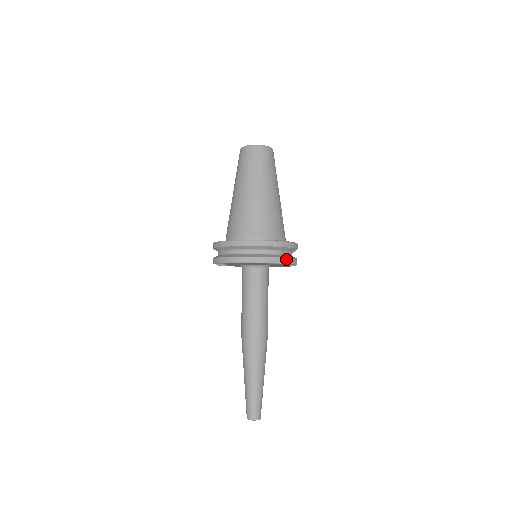
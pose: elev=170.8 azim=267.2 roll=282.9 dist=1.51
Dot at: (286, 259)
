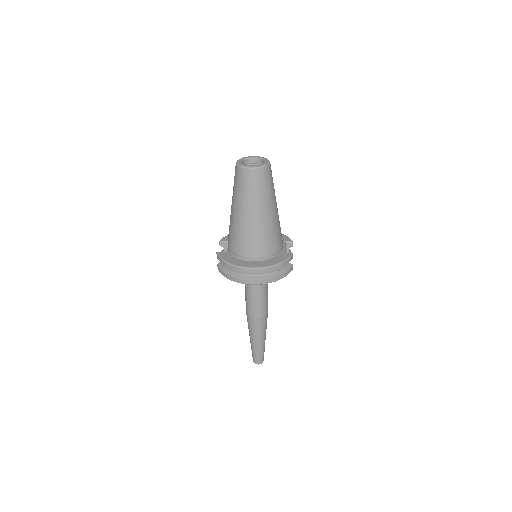
Dot at: (282, 275)
